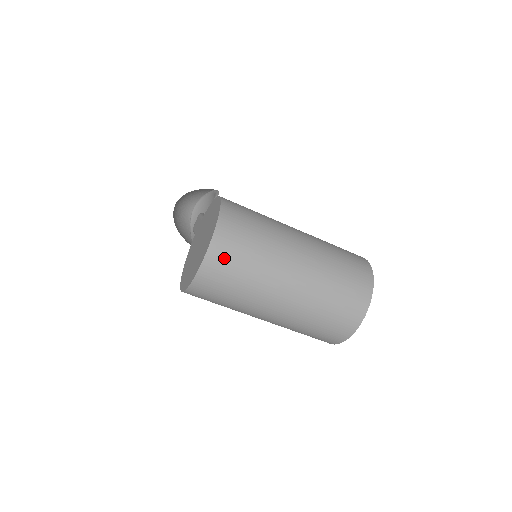
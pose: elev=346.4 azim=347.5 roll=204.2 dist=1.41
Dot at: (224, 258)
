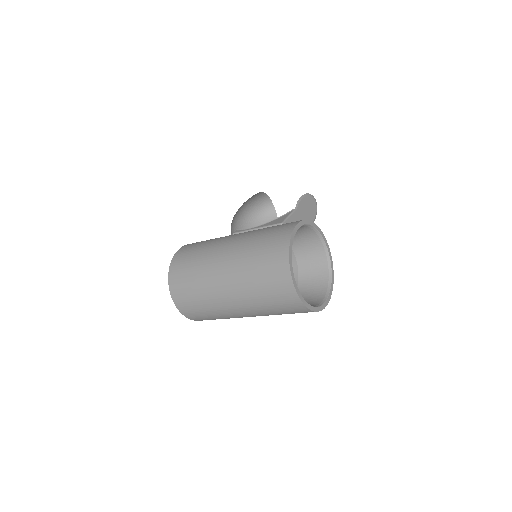
Dot at: (183, 300)
